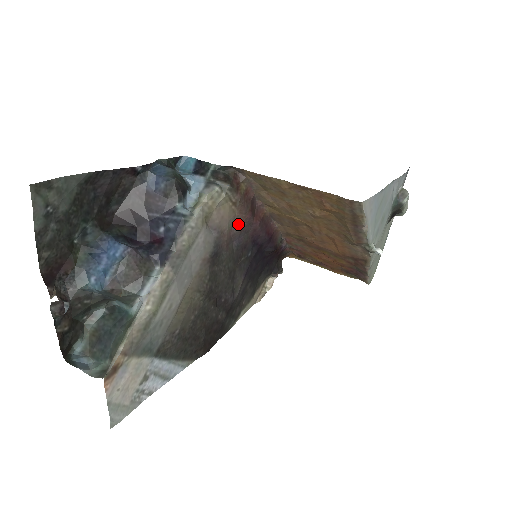
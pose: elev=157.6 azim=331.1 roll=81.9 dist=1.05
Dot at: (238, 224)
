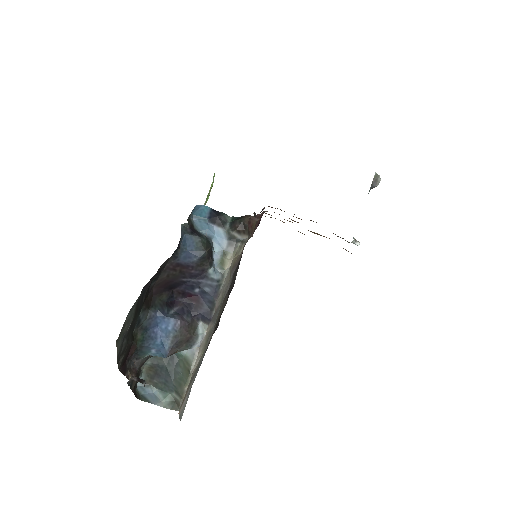
Dot at: (245, 244)
